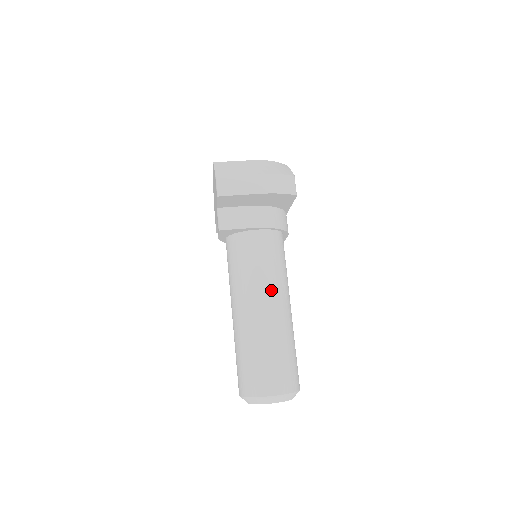
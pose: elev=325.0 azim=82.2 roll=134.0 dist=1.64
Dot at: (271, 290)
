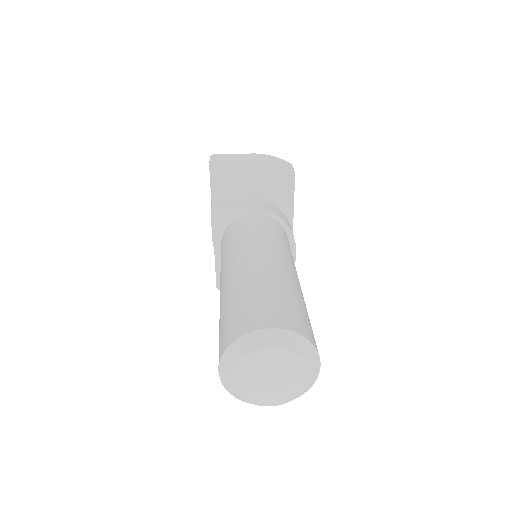
Dot at: (269, 248)
